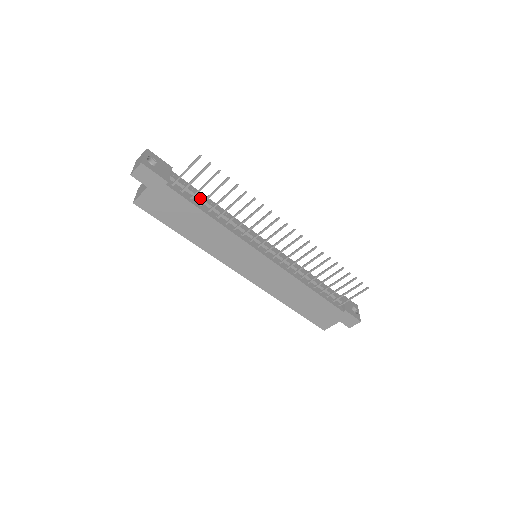
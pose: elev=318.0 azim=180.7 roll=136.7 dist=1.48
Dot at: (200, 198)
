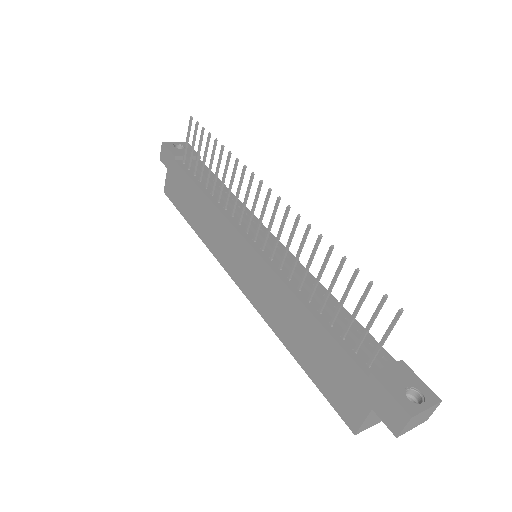
Dot at: (205, 176)
